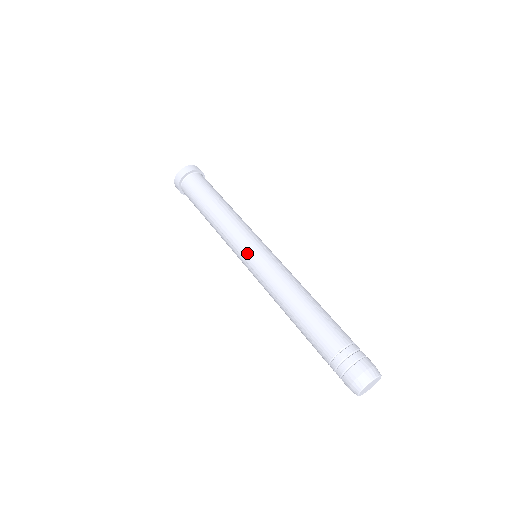
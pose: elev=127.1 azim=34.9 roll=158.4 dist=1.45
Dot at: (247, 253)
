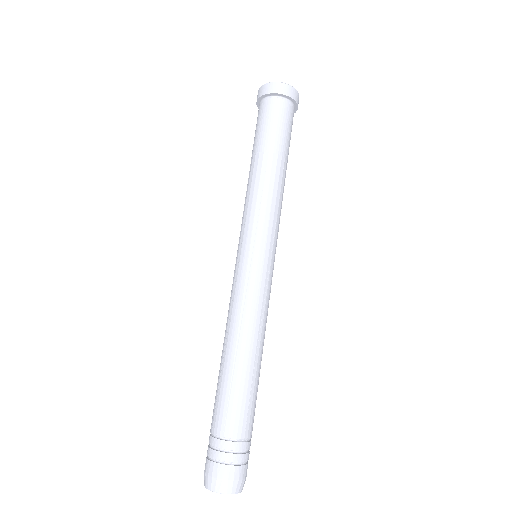
Dot at: (237, 251)
